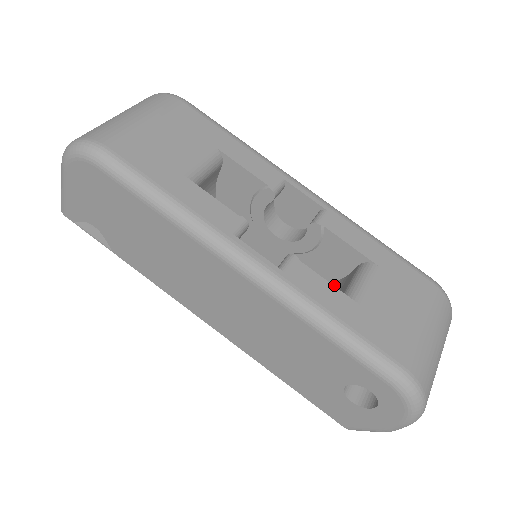
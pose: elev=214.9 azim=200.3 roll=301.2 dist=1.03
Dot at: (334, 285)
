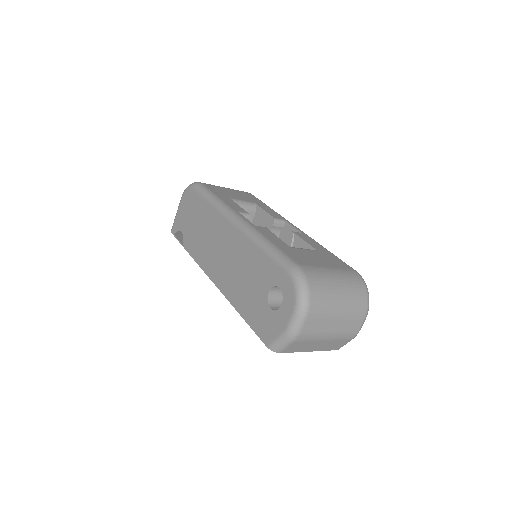
Dot at: occluded
